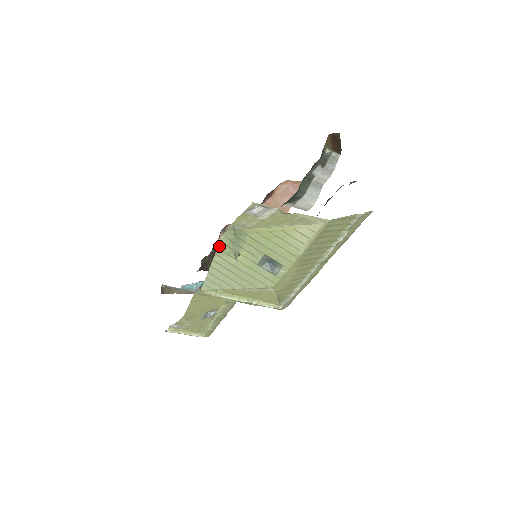
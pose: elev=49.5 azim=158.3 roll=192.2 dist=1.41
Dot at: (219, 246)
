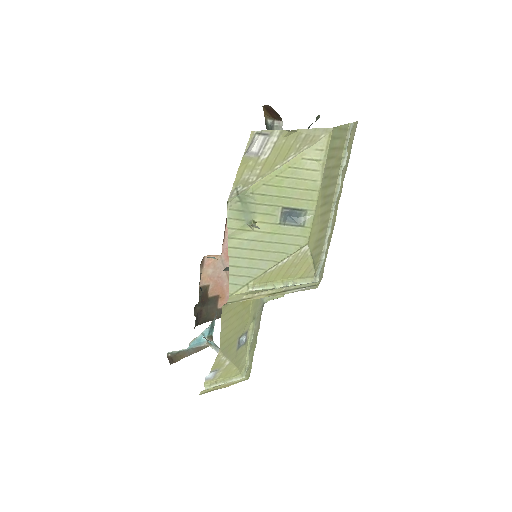
Dot at: (228, 225)
